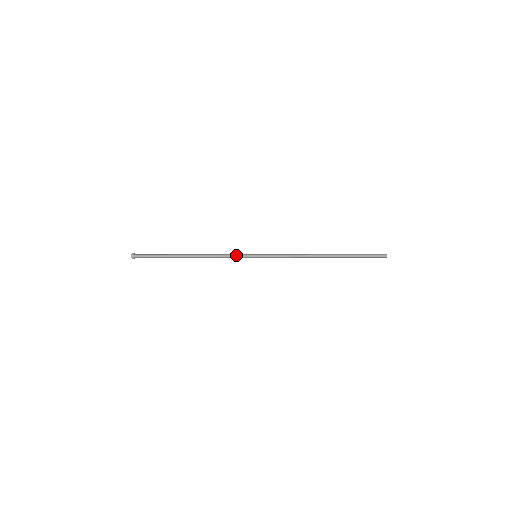
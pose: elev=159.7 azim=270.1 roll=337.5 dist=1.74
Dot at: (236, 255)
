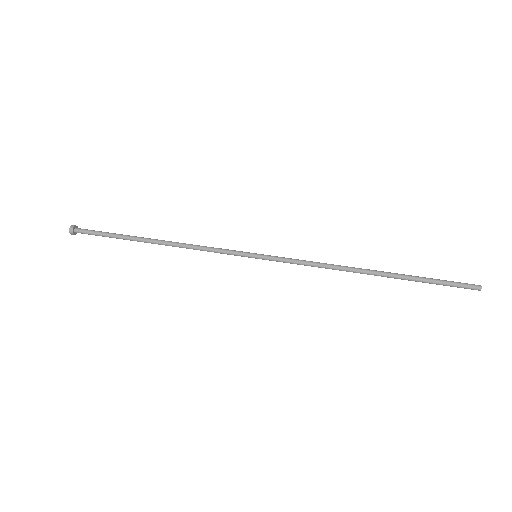
Dot at: (224, 252)
